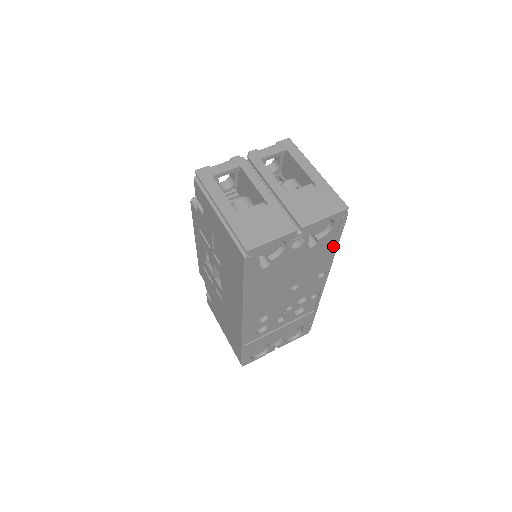
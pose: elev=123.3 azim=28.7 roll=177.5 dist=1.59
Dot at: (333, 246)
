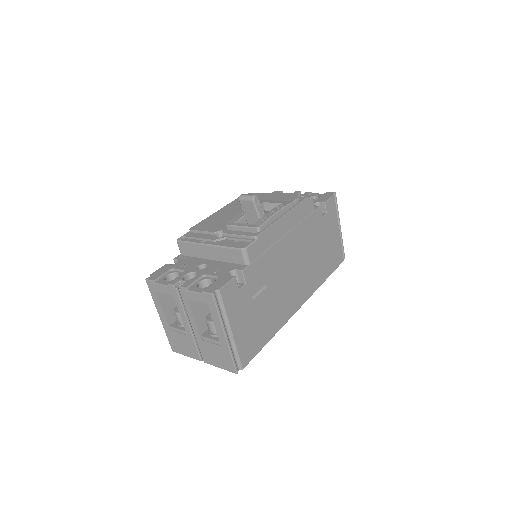
Dot at: occluded
